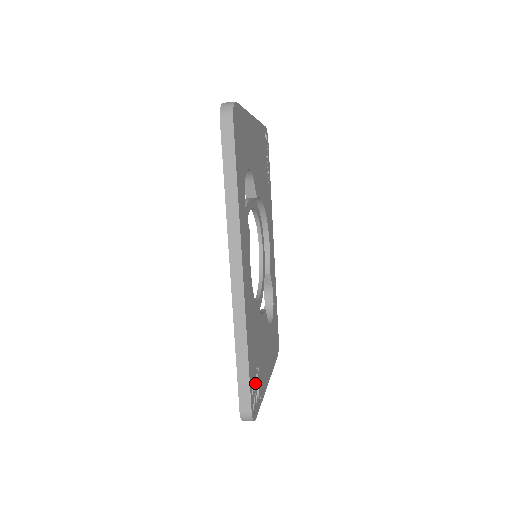
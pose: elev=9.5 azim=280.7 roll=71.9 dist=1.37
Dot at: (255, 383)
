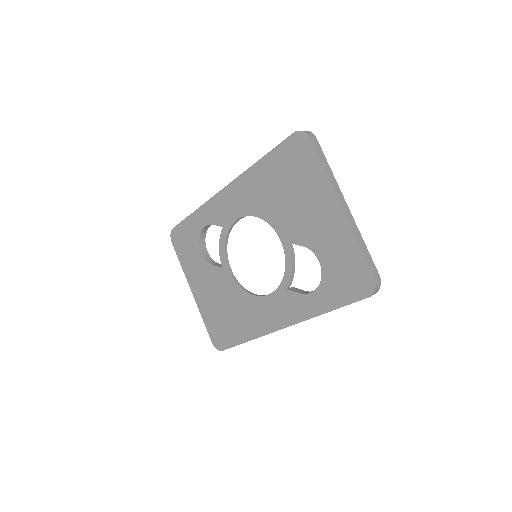
Dot at: occluded
